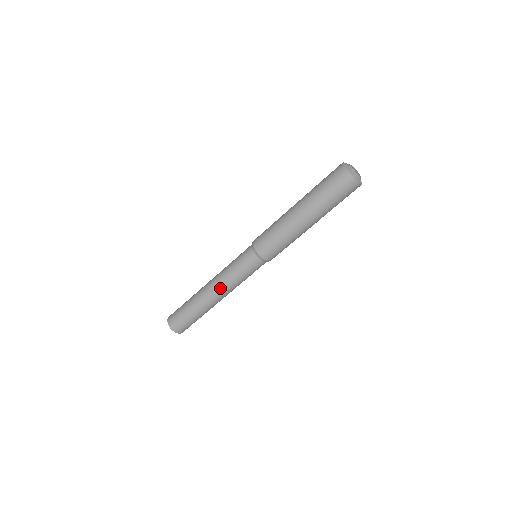
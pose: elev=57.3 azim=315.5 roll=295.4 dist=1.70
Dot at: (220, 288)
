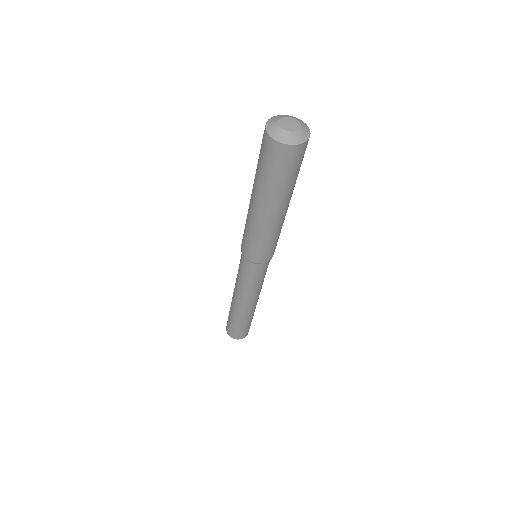
Dot at: (253, 299)
